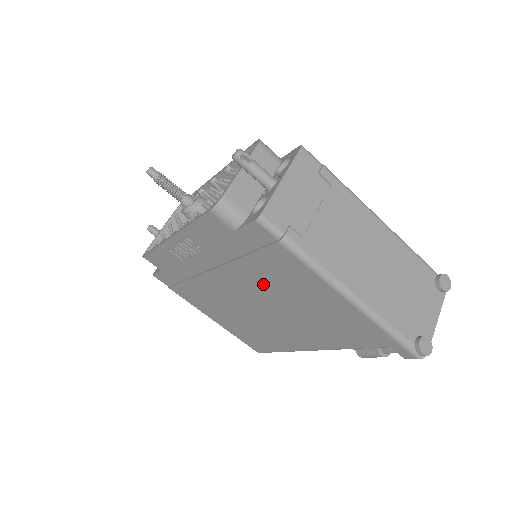
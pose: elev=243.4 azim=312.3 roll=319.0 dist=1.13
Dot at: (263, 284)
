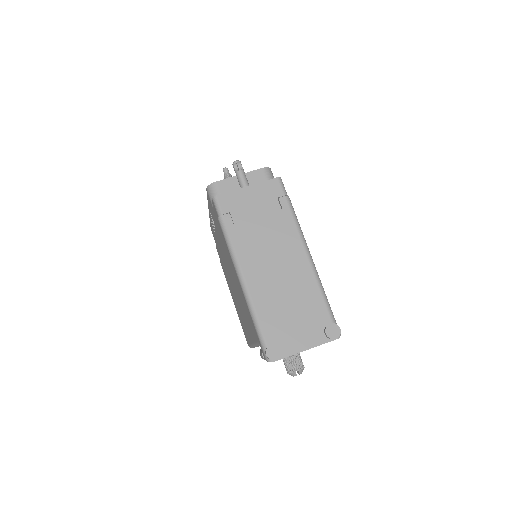
Dot at: (227, 260)
